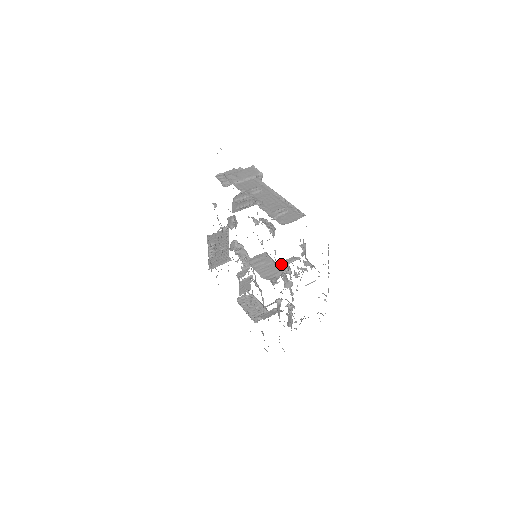
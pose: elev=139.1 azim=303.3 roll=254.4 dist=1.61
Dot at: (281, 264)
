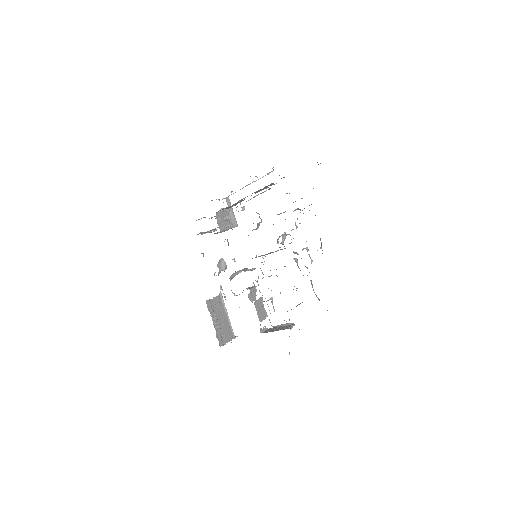
Dot at: (278, 214)
